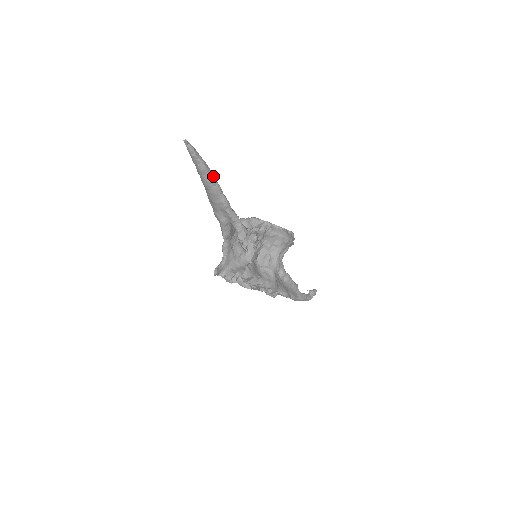
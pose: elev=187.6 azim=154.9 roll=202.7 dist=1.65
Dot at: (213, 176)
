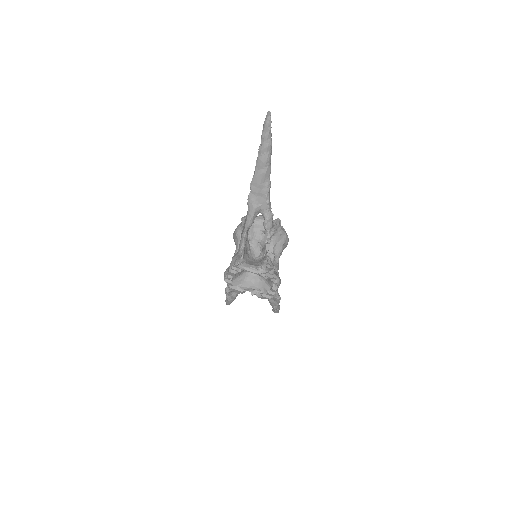
Dot at: occluded
